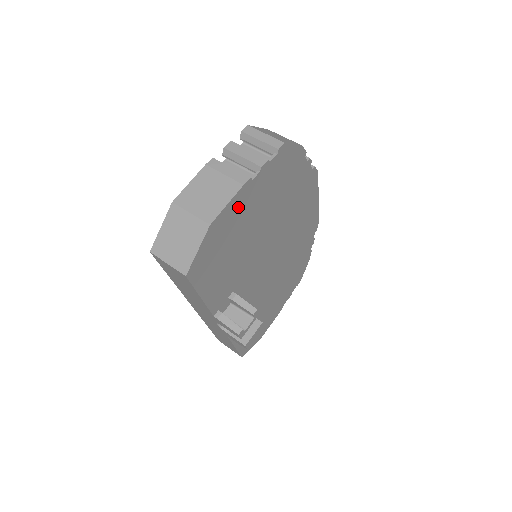
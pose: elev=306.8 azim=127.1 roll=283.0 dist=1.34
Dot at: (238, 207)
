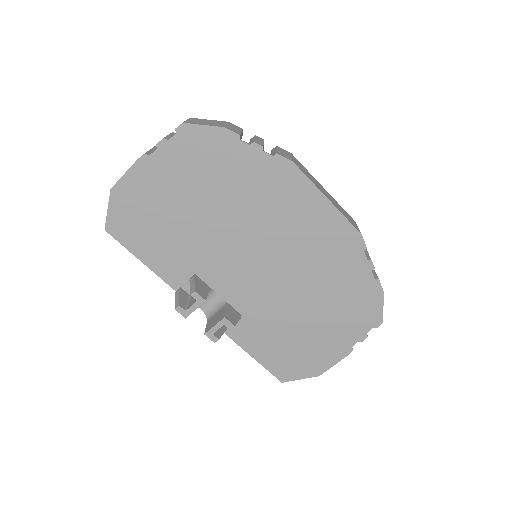
Dot at: (144, 180)
